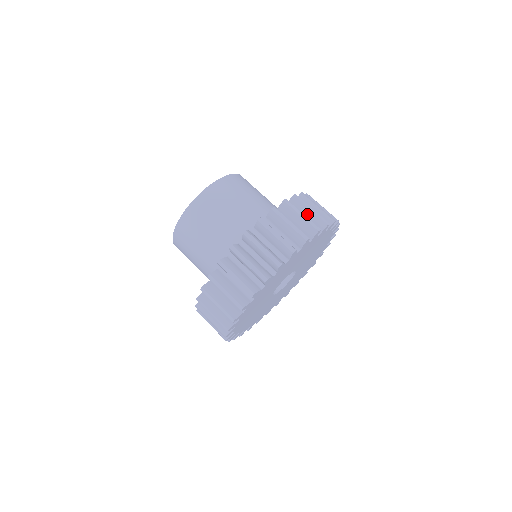
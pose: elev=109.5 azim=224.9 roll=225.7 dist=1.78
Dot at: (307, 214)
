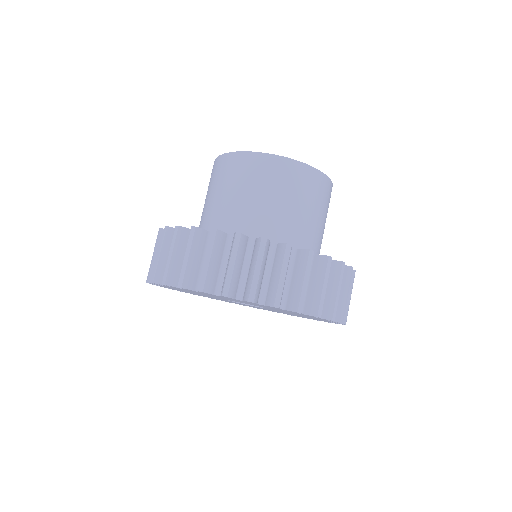
Dot at: occluded
